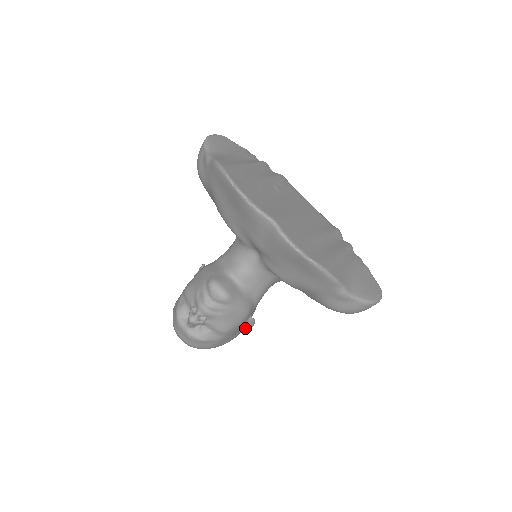
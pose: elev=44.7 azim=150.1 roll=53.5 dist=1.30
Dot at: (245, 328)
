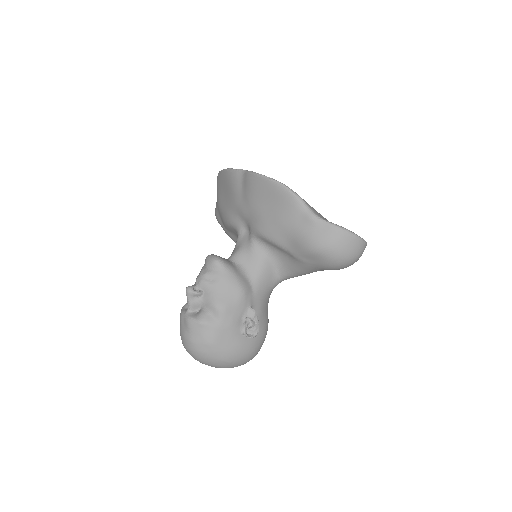
Dot at: (249, 332)
